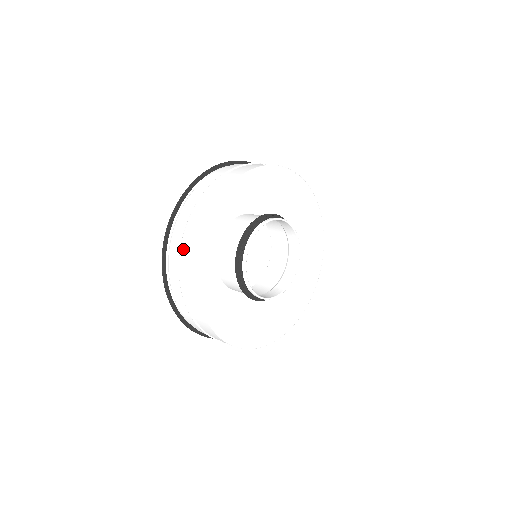
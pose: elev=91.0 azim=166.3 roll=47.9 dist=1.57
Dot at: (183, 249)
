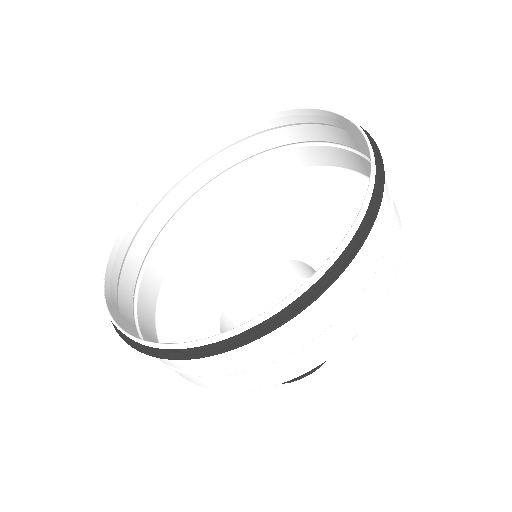
Dot at: (238, 374)
